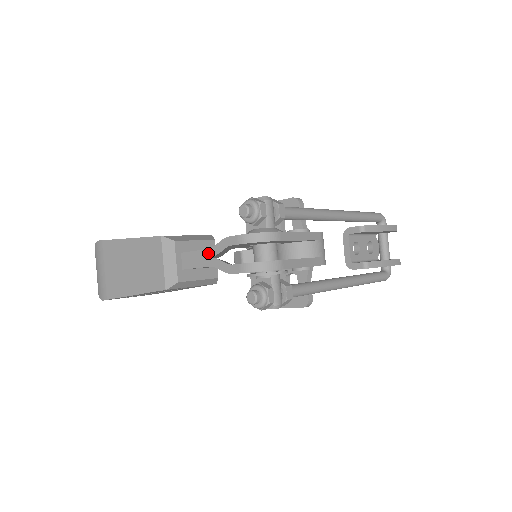
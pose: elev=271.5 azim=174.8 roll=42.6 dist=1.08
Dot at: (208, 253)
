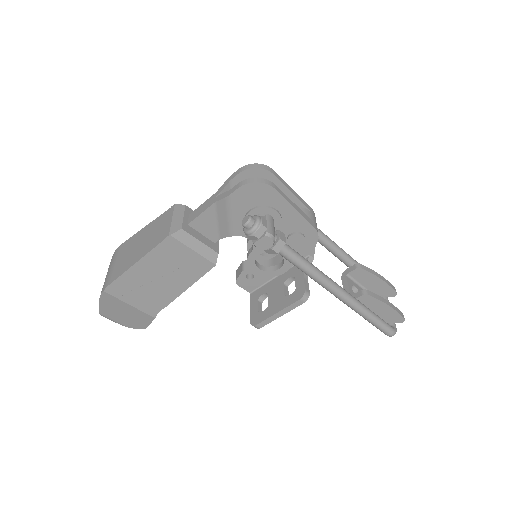
Dot at: (213, 197)
